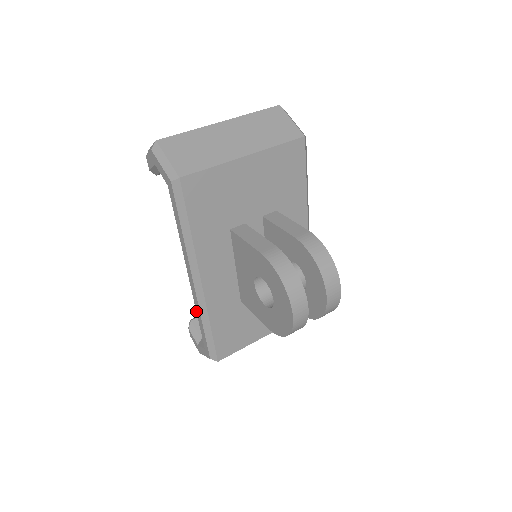
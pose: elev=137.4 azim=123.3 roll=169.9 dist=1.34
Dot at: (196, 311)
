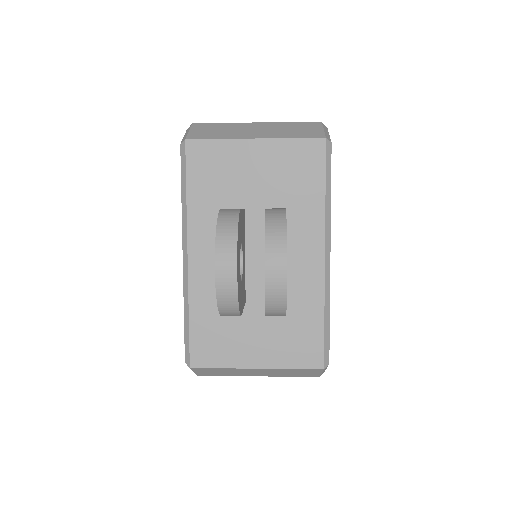
Dot at: occluded
